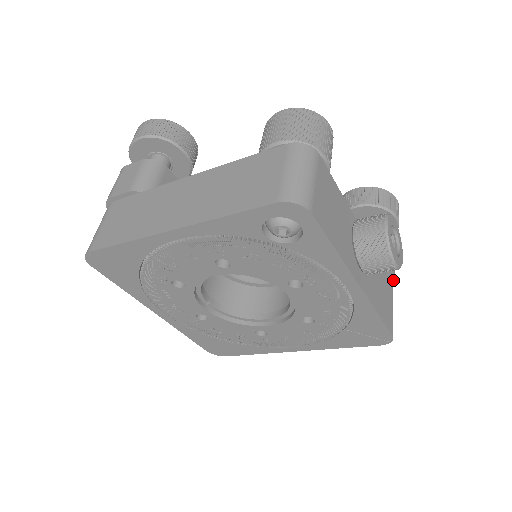
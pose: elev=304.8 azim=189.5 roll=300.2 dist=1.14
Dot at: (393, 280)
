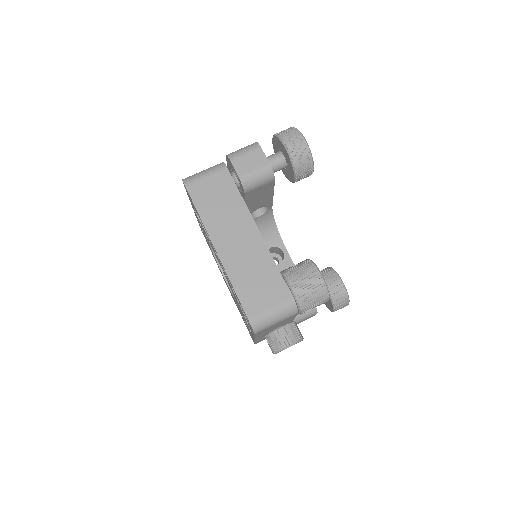
Dot at: occluded
